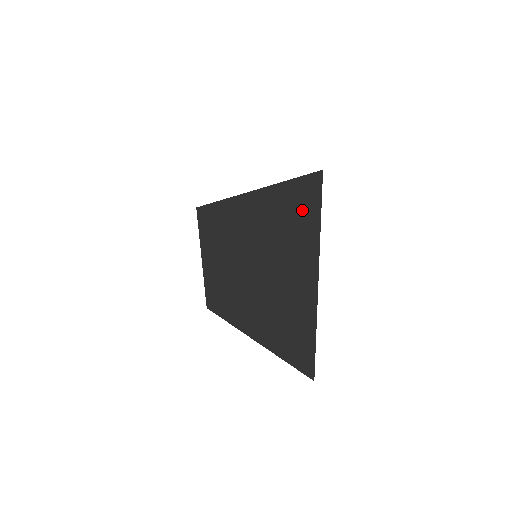
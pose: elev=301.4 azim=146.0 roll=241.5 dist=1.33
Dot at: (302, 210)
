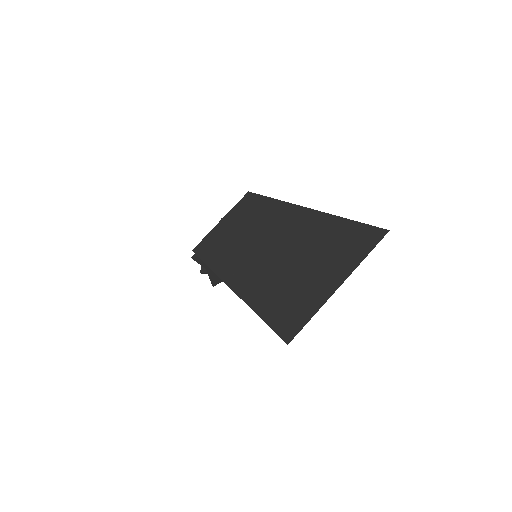
Dot at: (358, 240)
